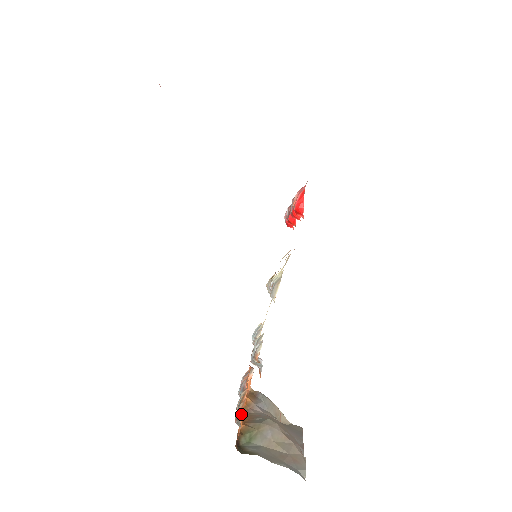
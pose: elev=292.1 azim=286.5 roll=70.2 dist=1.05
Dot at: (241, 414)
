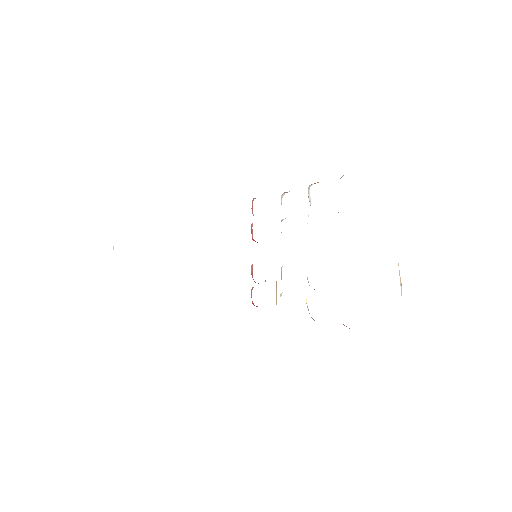
Dot at: occluded
